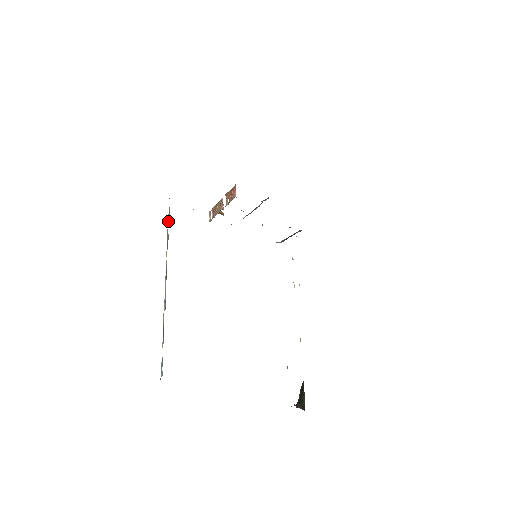
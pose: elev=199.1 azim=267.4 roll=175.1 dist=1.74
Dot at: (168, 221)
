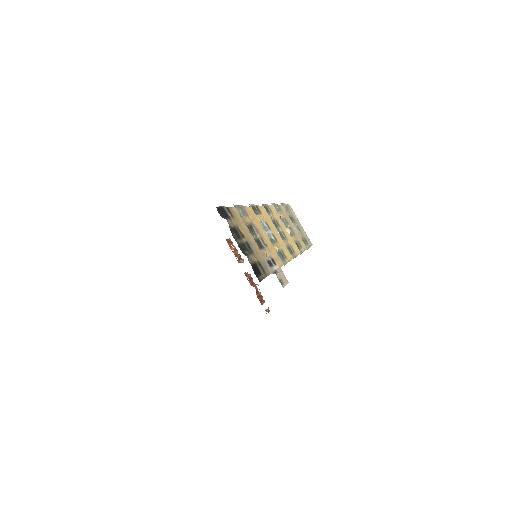
Dot at: occluded
